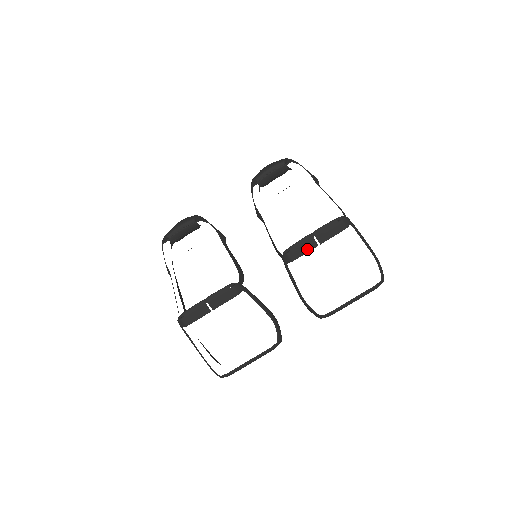
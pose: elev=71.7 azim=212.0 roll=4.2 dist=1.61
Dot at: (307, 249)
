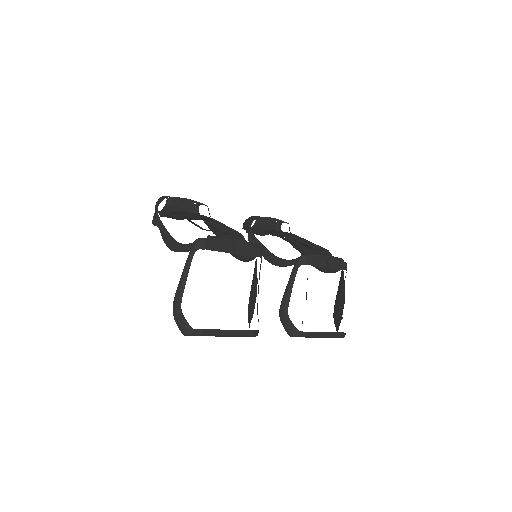
Dot at: (320, 264)
